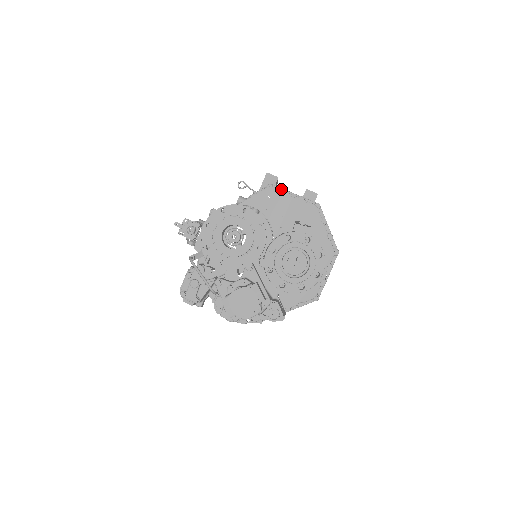
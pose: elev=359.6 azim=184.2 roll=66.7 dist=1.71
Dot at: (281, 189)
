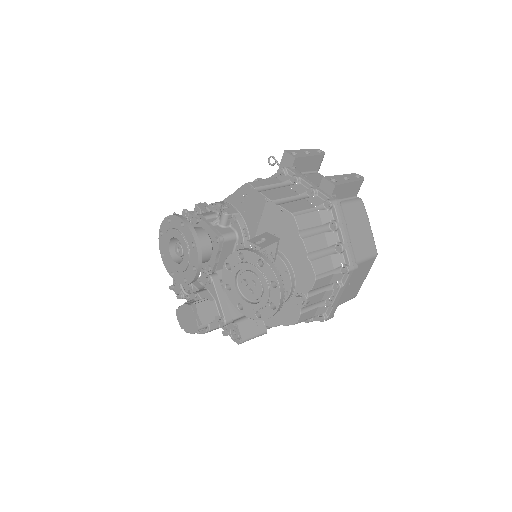
Dot at: (292, 176)
